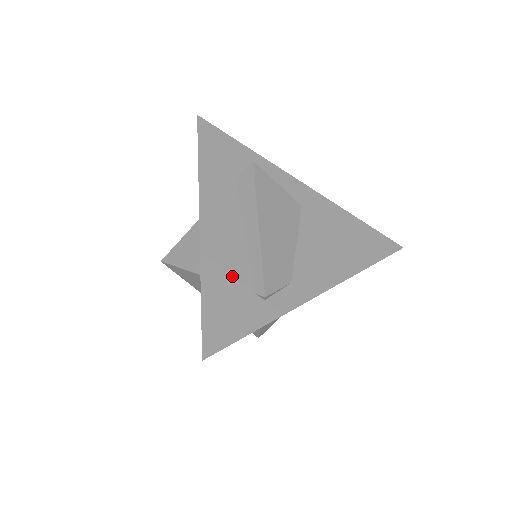
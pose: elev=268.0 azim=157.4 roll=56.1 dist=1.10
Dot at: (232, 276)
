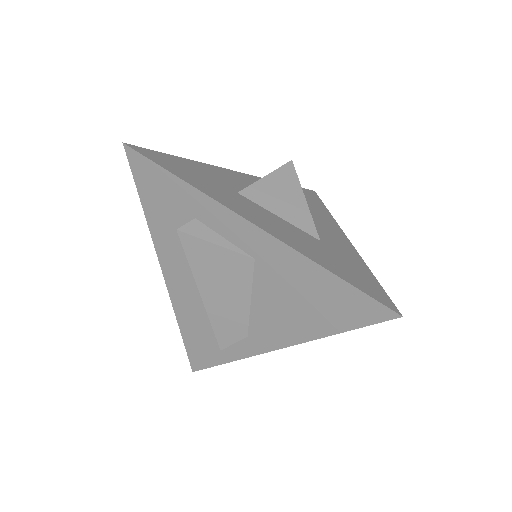
Dot at: (199, 325)
